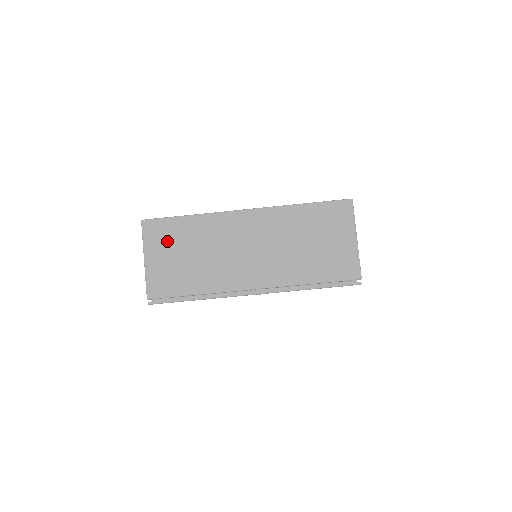
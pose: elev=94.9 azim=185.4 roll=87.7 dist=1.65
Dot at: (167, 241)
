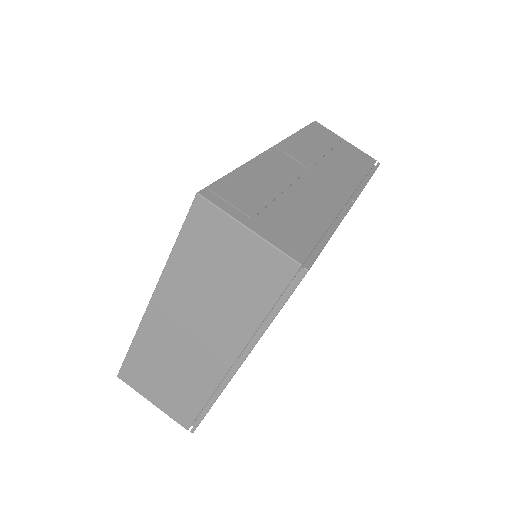
Dot at: (145, 378)
